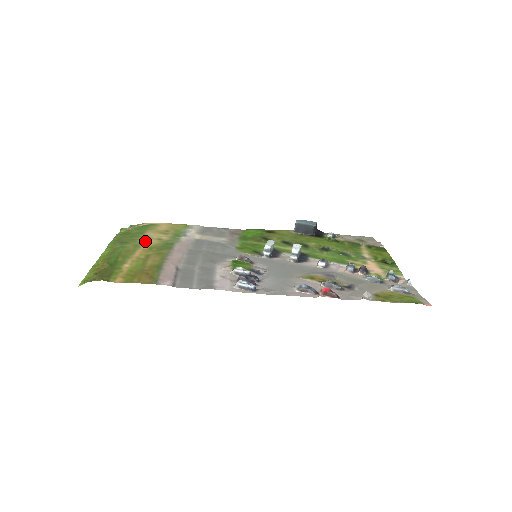
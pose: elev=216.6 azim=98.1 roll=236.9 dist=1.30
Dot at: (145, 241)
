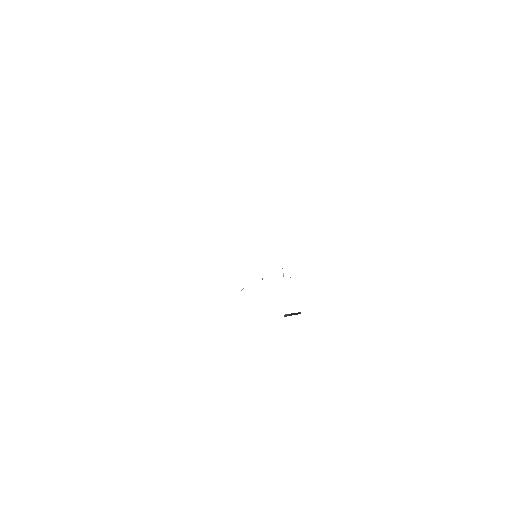
Dot at: occluded
